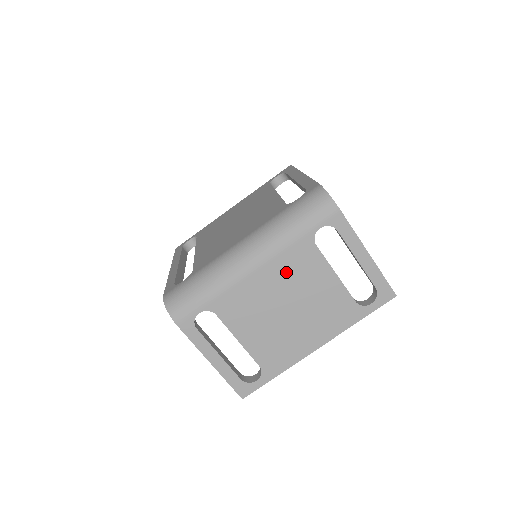
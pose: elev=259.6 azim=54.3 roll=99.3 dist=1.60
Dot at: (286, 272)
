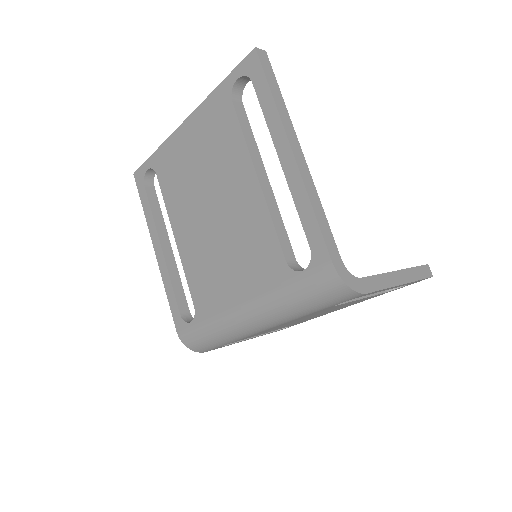
Dot at: (304, 317)
